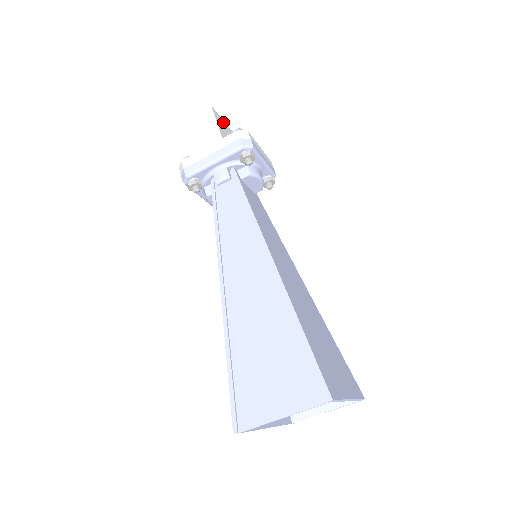
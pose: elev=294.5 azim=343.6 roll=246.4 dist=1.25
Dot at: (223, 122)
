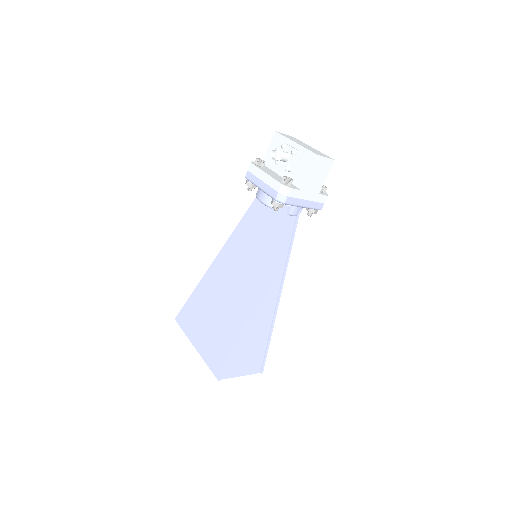
Dot at: occluded
